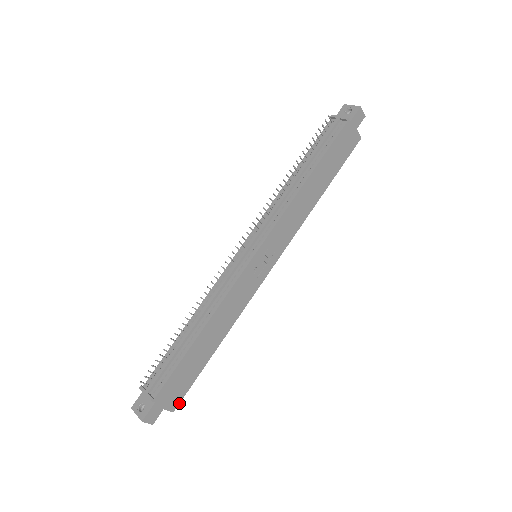
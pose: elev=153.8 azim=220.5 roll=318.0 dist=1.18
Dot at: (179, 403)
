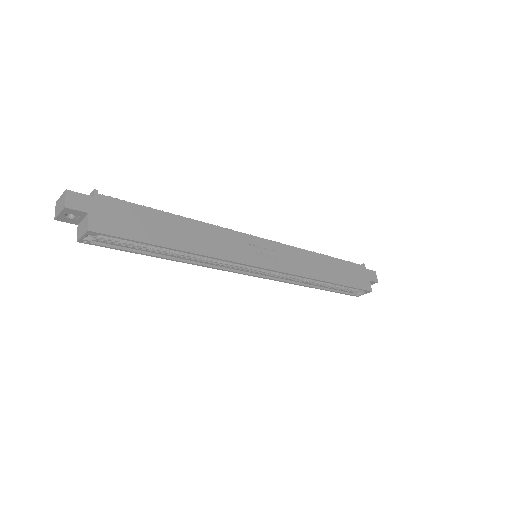
Dot at: (102, 233)
